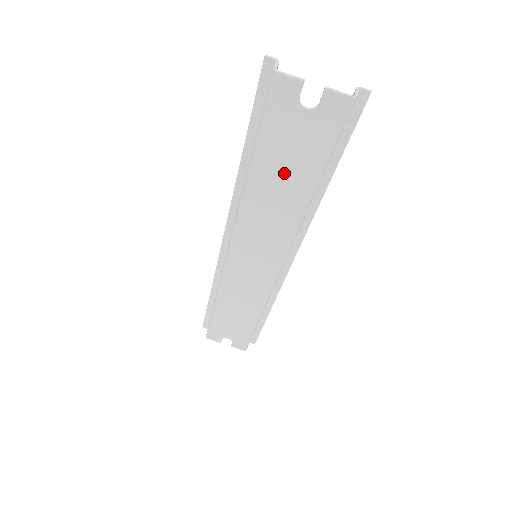
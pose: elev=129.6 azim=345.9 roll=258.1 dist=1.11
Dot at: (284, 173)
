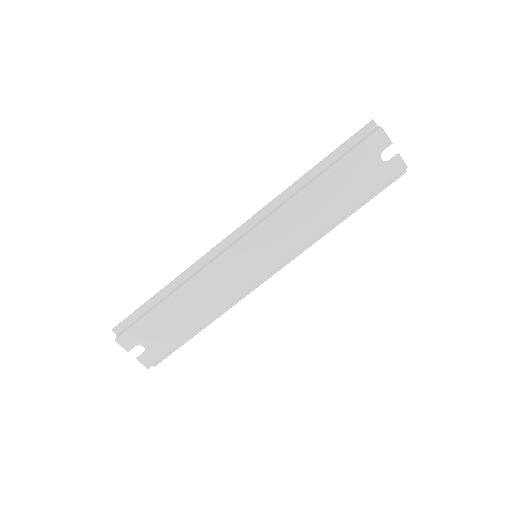
Dot at: (338, 193)
